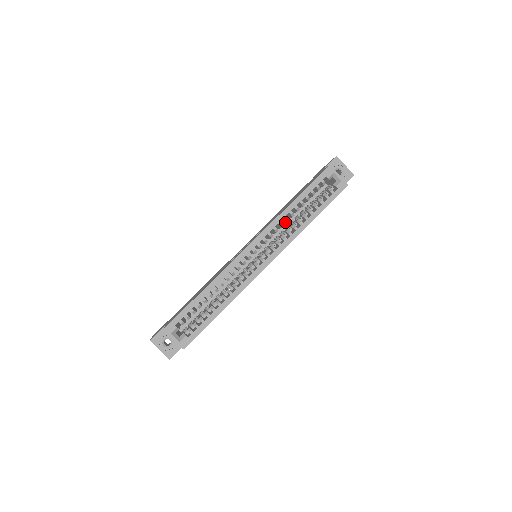
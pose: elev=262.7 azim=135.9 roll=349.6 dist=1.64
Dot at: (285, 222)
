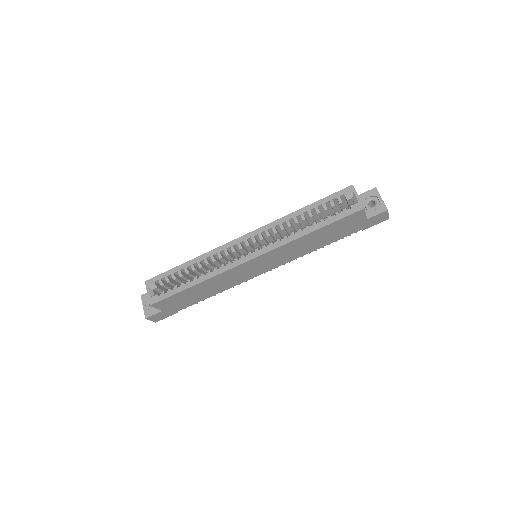
Dot at: (290, 229)
